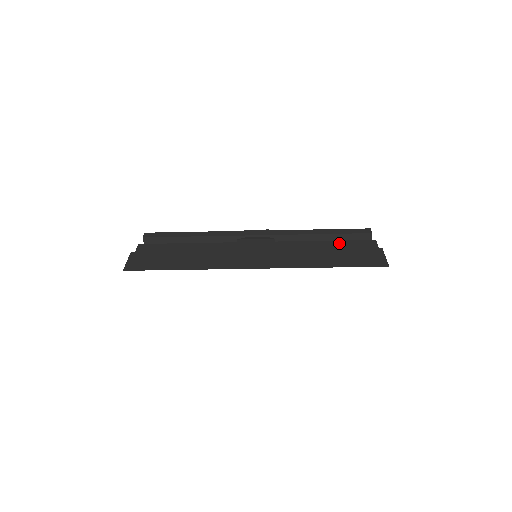
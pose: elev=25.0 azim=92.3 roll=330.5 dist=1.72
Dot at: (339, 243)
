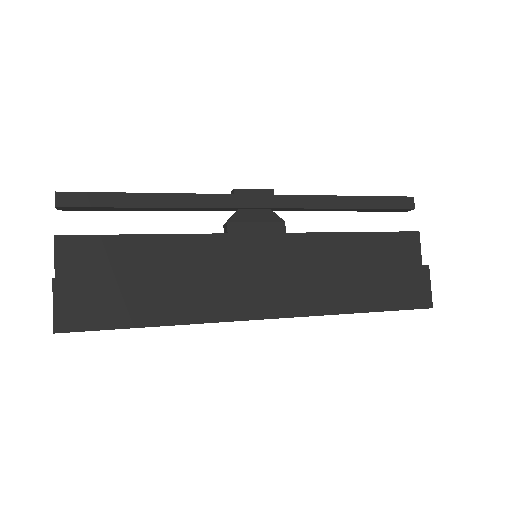
Dot at: (374, 239)
